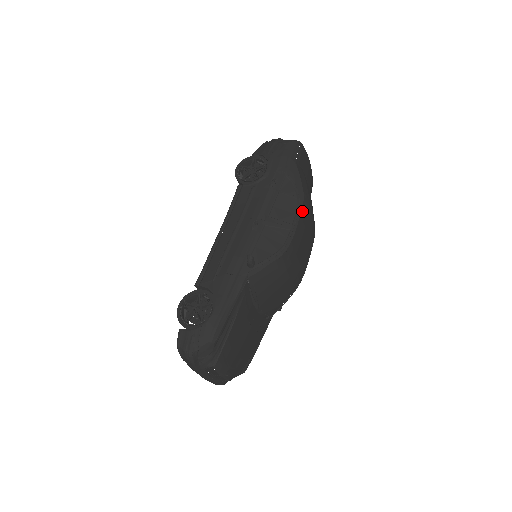
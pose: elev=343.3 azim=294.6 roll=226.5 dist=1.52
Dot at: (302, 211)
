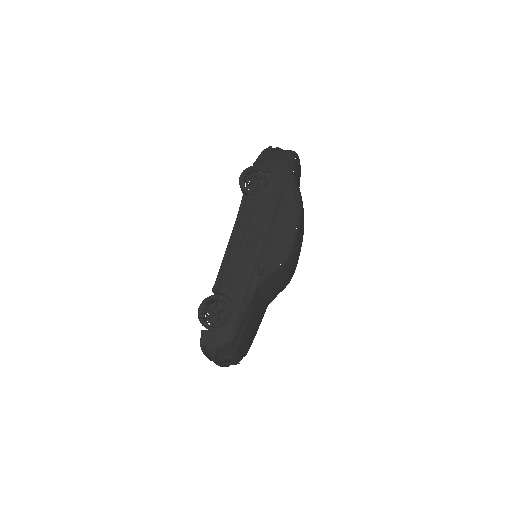
Dot at: (300, 221)
